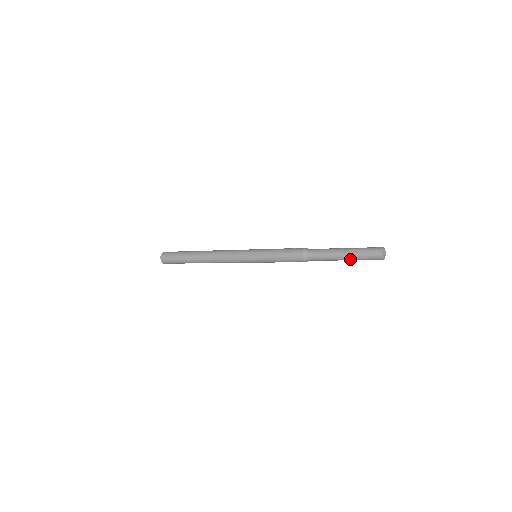
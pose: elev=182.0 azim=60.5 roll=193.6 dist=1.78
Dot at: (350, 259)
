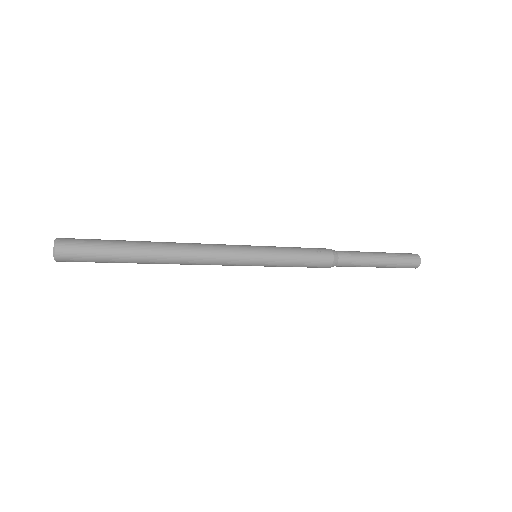
Dot at: (382, 267)
